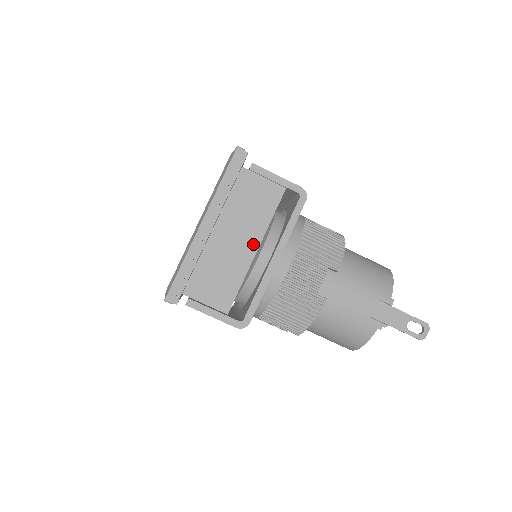
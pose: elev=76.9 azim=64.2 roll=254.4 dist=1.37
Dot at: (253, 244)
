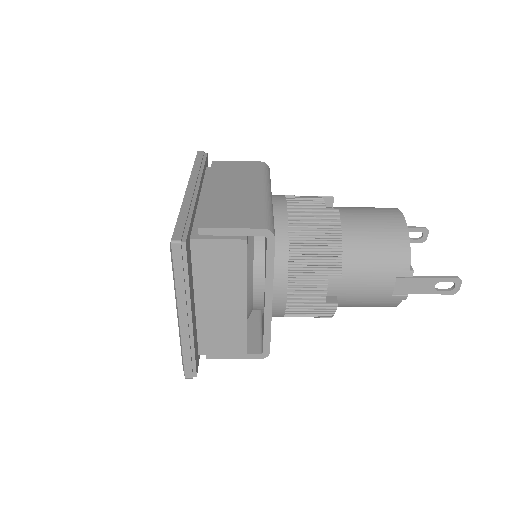
Dot at: (240, 299)
